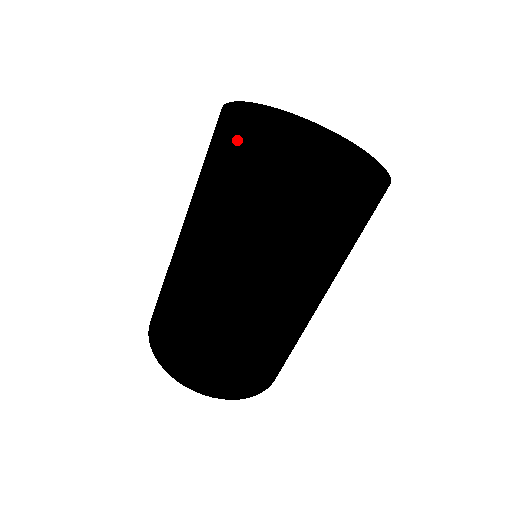
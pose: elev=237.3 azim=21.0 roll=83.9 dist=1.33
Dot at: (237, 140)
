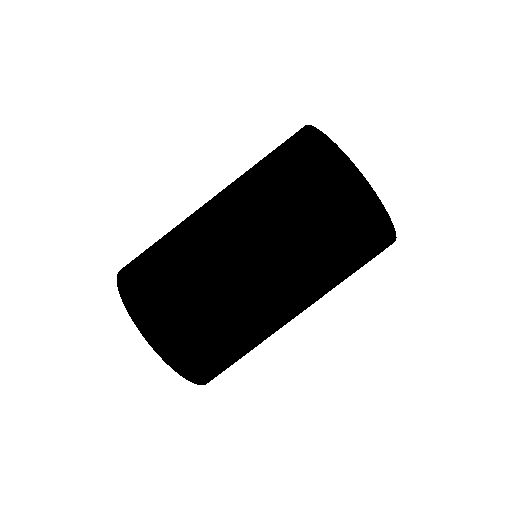
Dot at: (324, 140)
